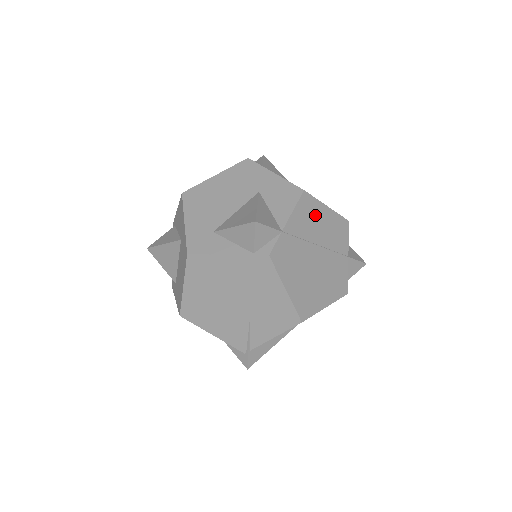
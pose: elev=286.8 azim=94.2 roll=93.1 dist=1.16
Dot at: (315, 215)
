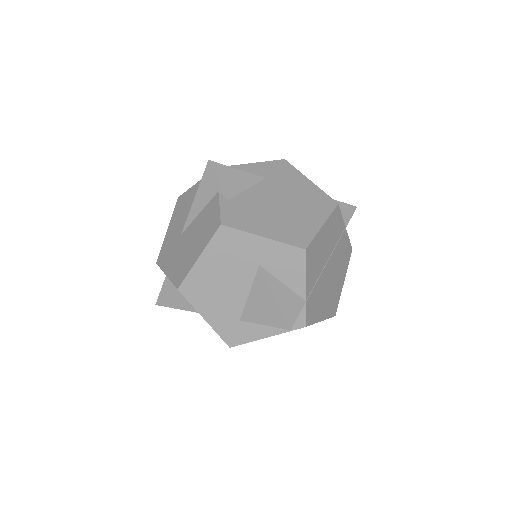
Dot at: (318, 248)
